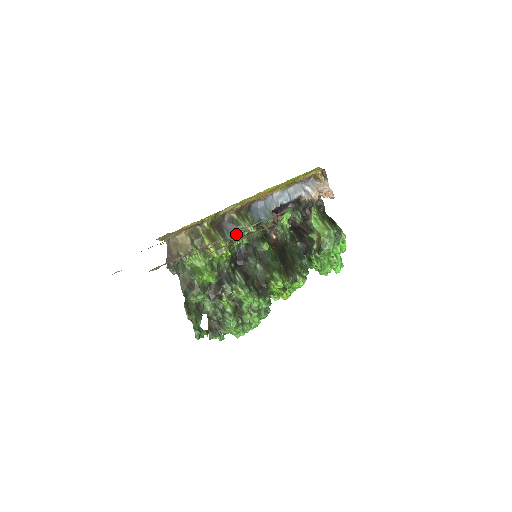
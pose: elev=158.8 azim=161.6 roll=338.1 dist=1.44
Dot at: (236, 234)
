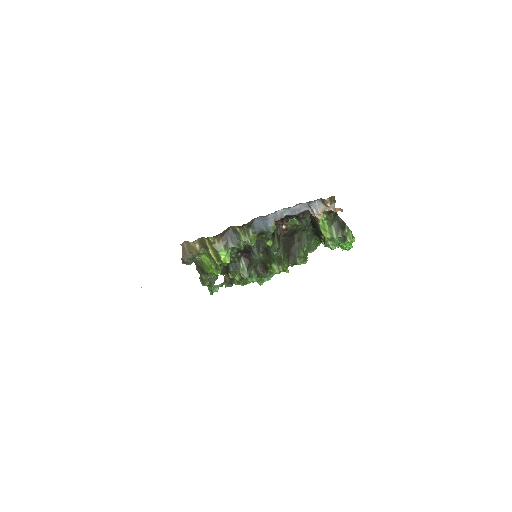
Dot at: (238, 243)
